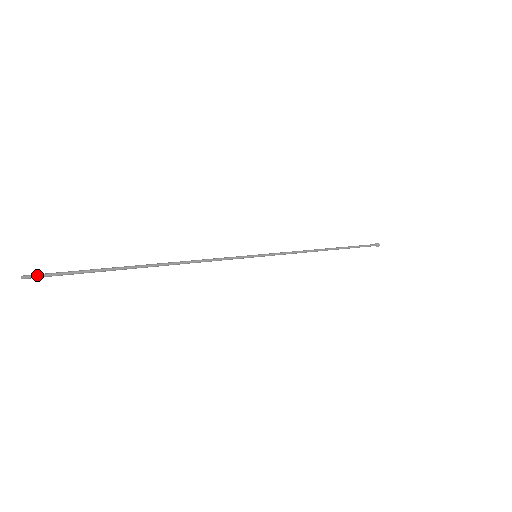
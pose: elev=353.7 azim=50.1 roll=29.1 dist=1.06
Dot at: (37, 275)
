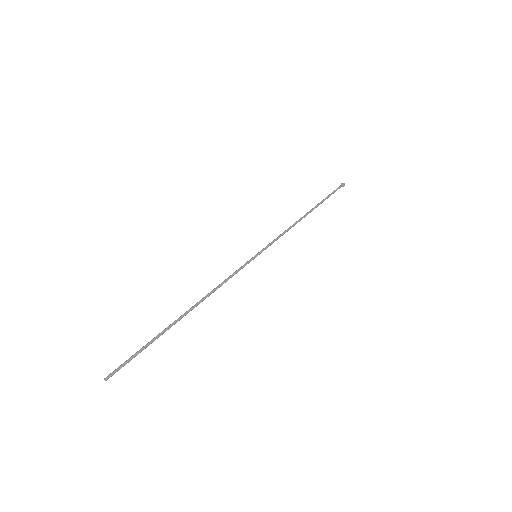
Dot at: (114, 372)
